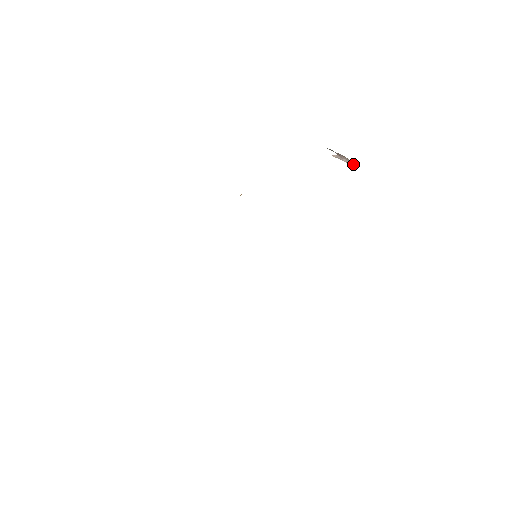
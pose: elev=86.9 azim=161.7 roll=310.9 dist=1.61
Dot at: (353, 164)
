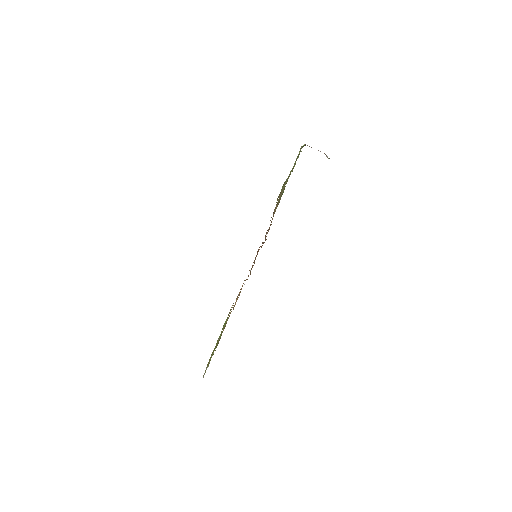
Dot at: (327, 156)
